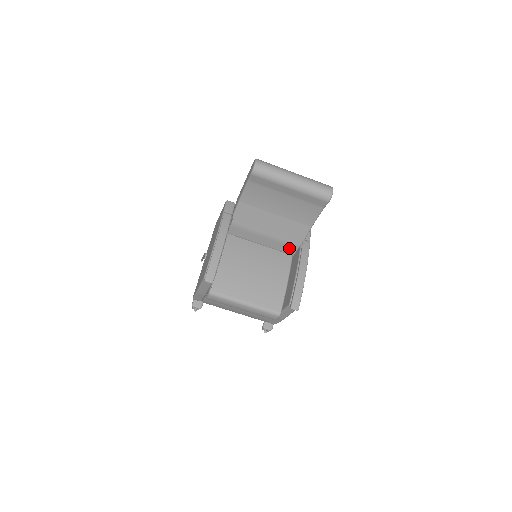
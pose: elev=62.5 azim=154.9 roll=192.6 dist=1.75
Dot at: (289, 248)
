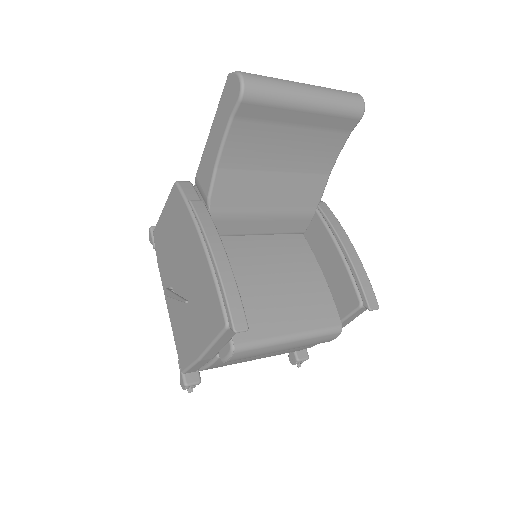
Dot at: (299, 223)
